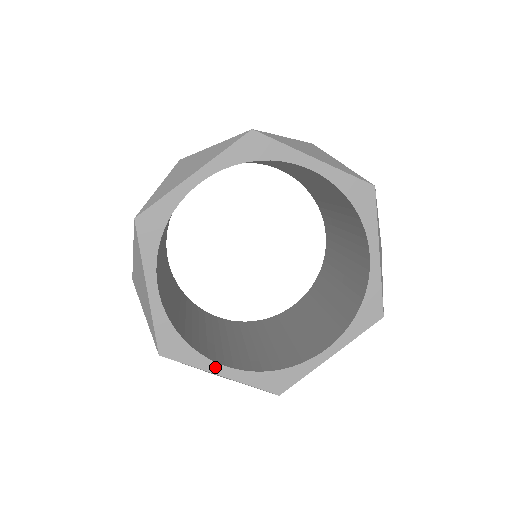
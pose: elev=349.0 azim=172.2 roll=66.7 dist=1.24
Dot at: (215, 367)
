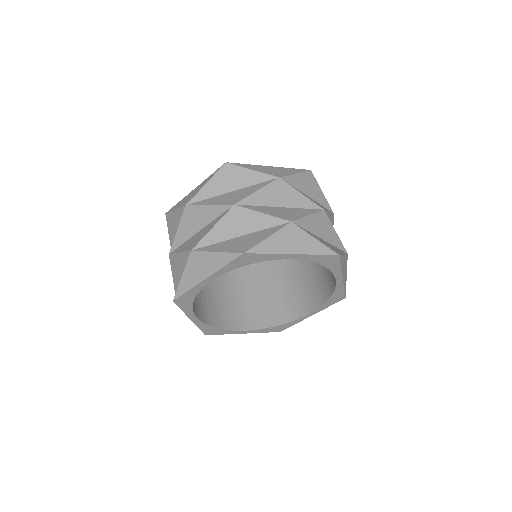
Dot at: (240, 332)
